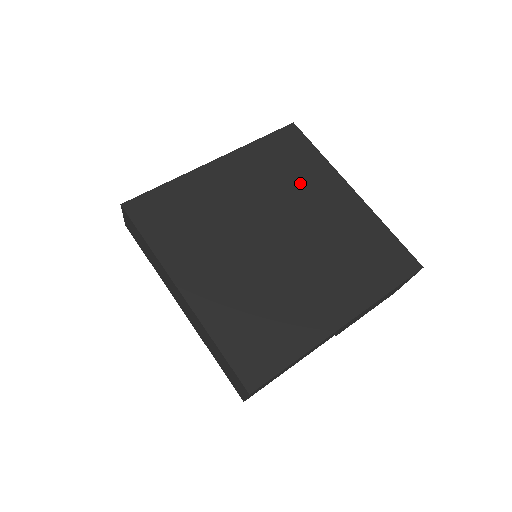
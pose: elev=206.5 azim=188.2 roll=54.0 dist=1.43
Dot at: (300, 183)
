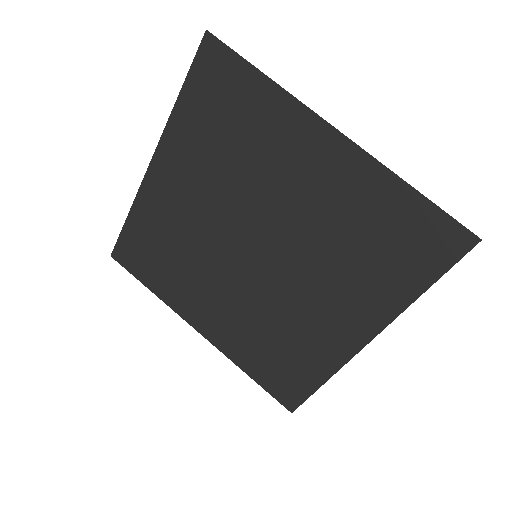
Dot at: (256, 153)
